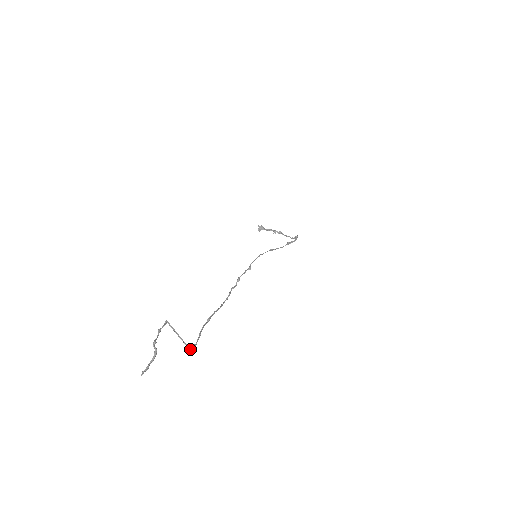
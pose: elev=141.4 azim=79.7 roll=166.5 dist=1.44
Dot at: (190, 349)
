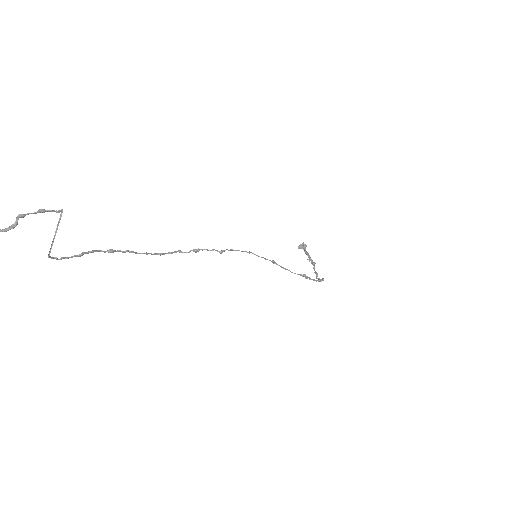
Dot at: (49, 255)
